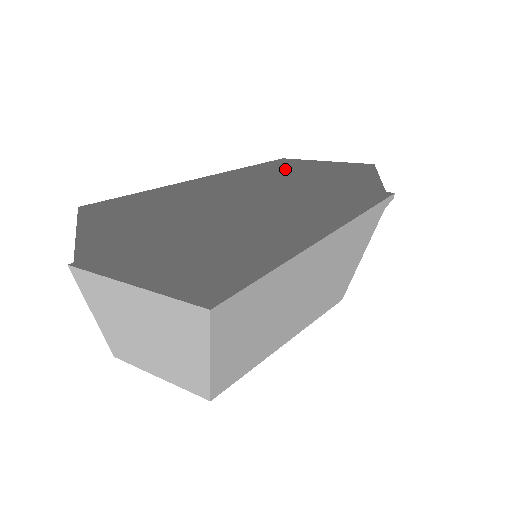
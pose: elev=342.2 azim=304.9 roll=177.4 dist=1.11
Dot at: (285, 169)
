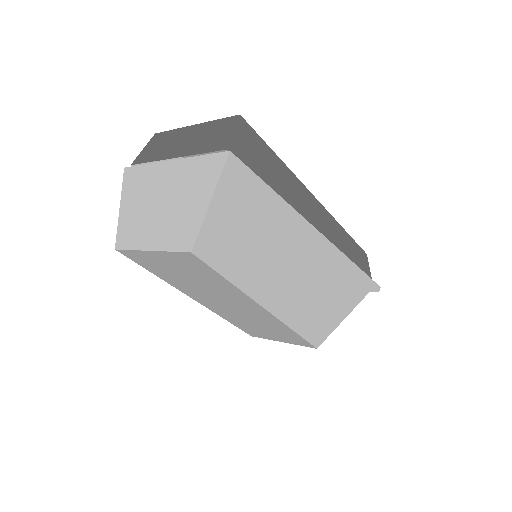
Dot at: occluded
